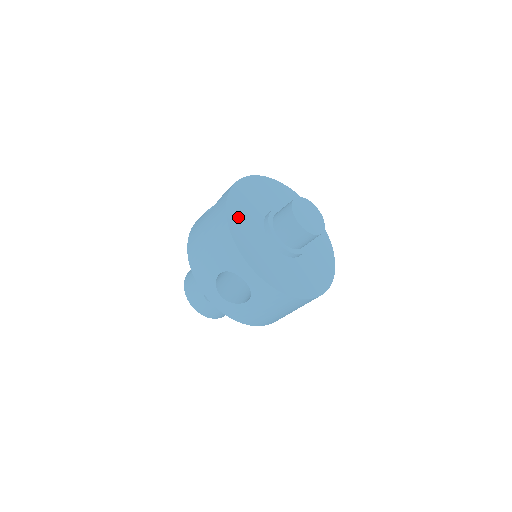
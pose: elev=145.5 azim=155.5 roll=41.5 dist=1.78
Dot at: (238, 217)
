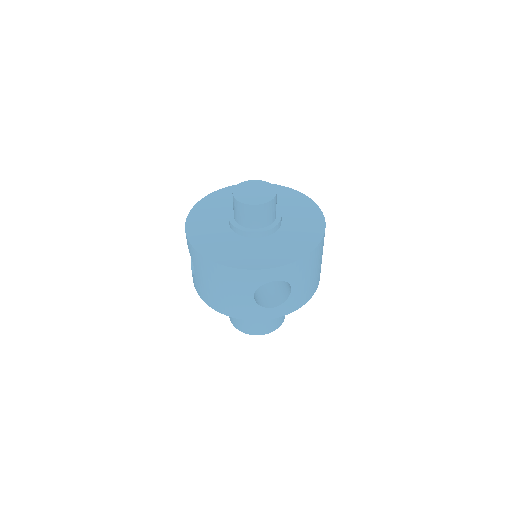
Dot at: (213, 201)
